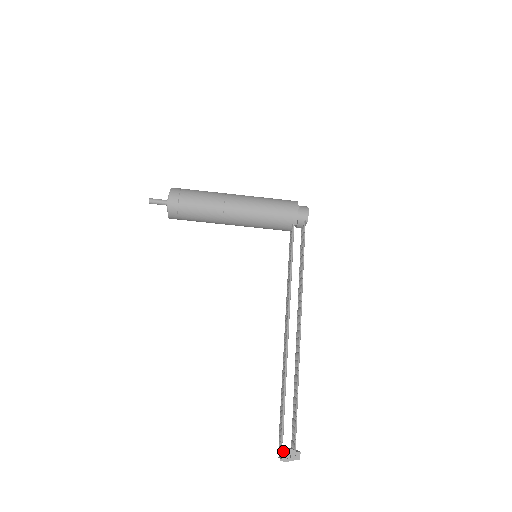
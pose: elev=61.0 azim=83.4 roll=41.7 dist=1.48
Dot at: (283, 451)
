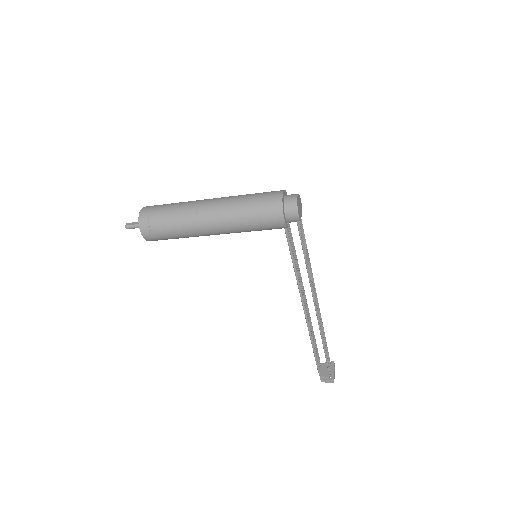
Dot at: (321, 378)
